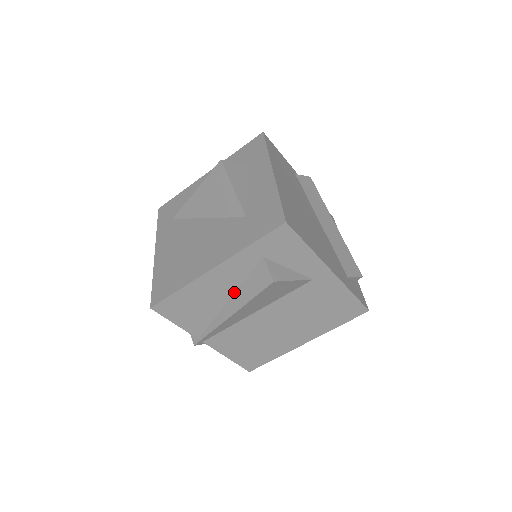
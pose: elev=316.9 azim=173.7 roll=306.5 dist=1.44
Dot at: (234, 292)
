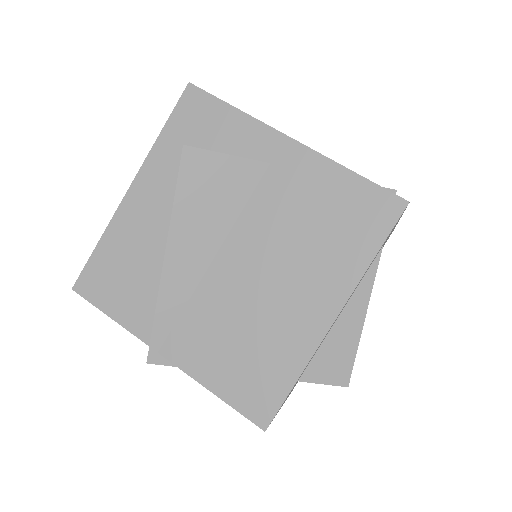
Dot at: (169, 225)
